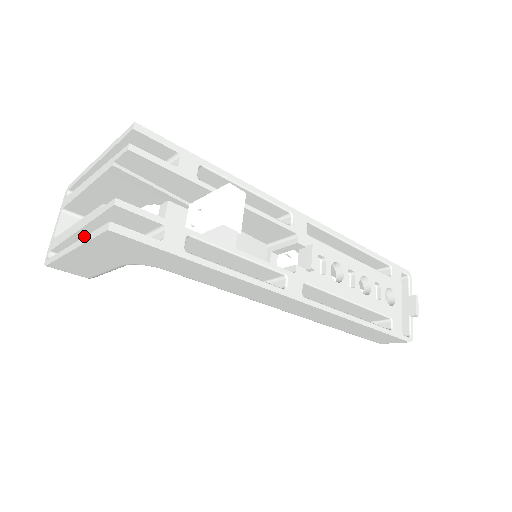
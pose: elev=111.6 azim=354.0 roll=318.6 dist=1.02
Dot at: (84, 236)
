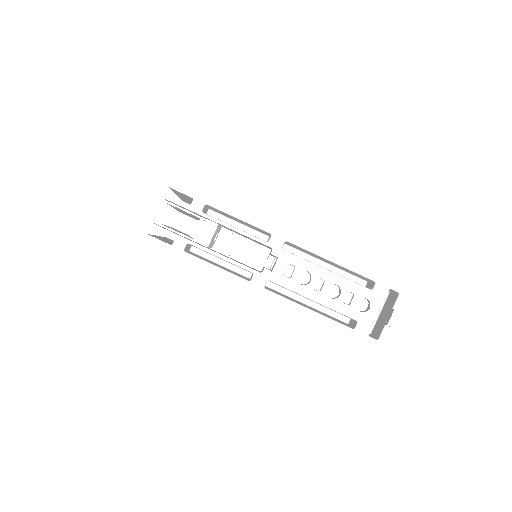
Dot at: occluded
